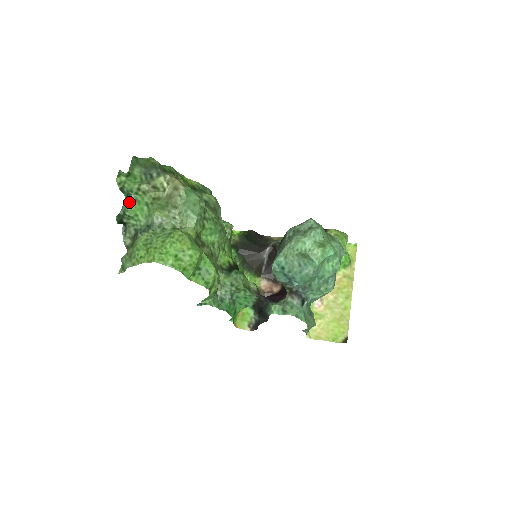
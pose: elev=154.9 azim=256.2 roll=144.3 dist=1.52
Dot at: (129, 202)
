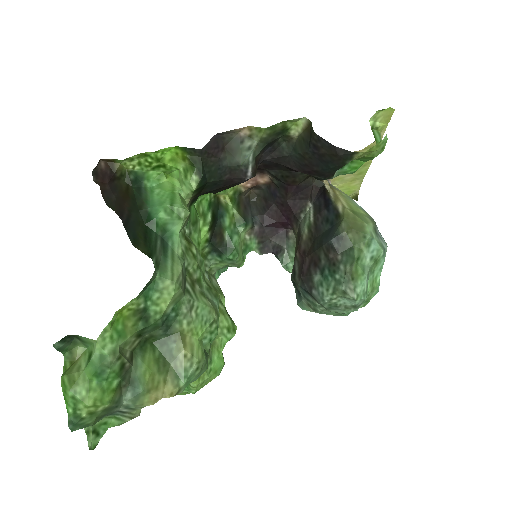
Dot at: occluded
